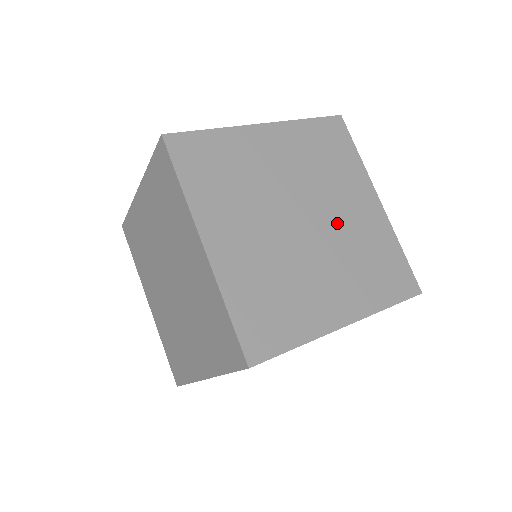
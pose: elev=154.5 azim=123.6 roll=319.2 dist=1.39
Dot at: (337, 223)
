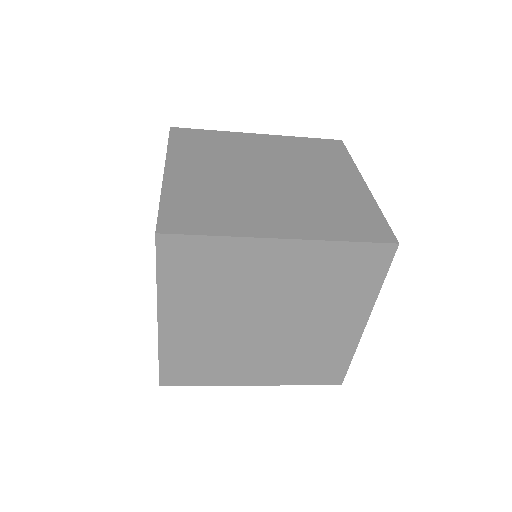
Dot at: (306, 185)
